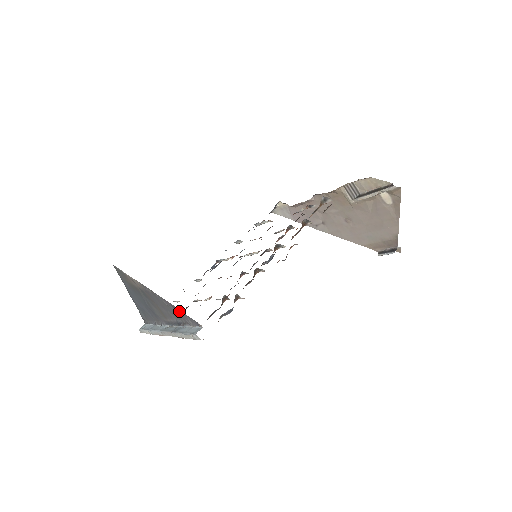
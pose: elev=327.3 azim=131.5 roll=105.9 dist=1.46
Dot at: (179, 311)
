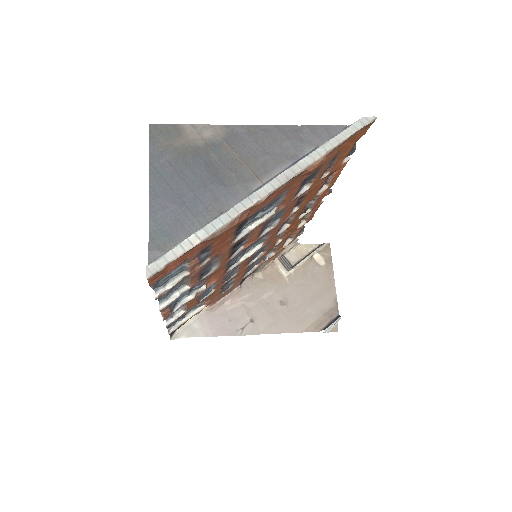
Dot at: (309, 129)
